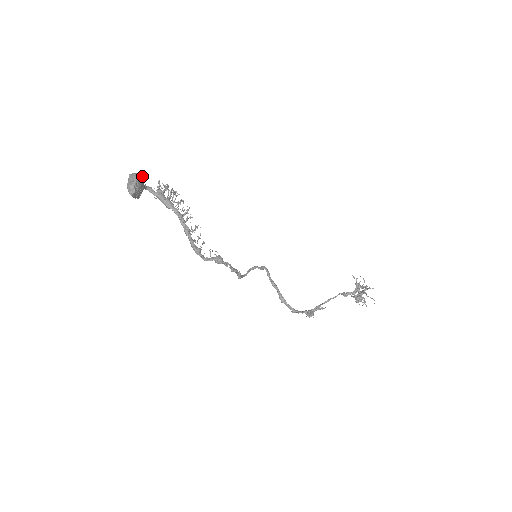
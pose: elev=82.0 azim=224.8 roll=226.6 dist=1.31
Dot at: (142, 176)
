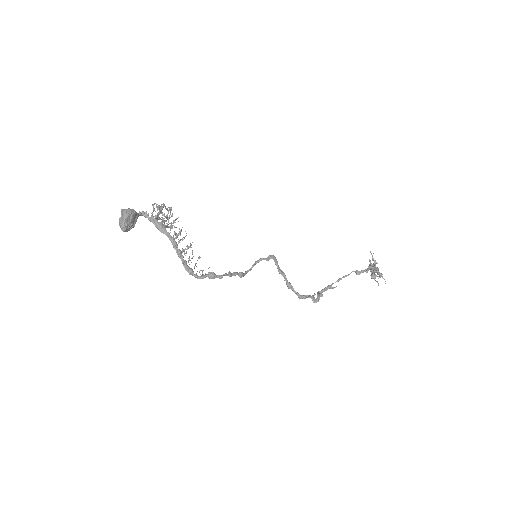
Dot at: (132, 209)
